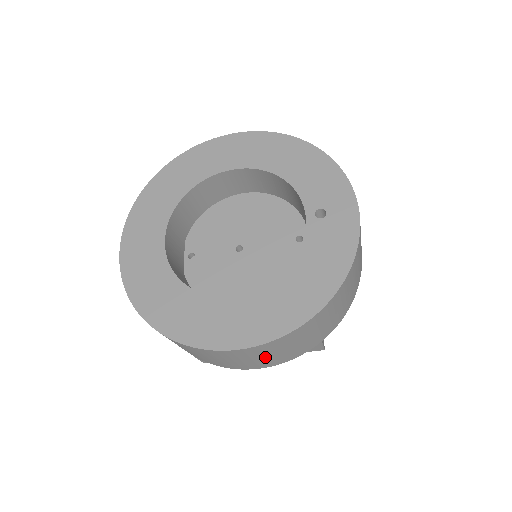
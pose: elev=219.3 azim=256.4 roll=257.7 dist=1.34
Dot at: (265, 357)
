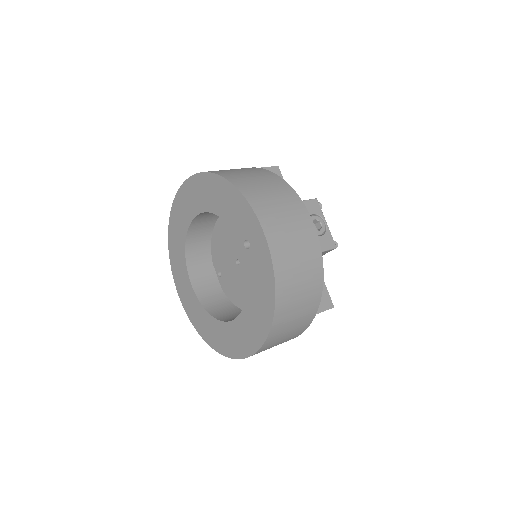
Dot at: (276, 345)
